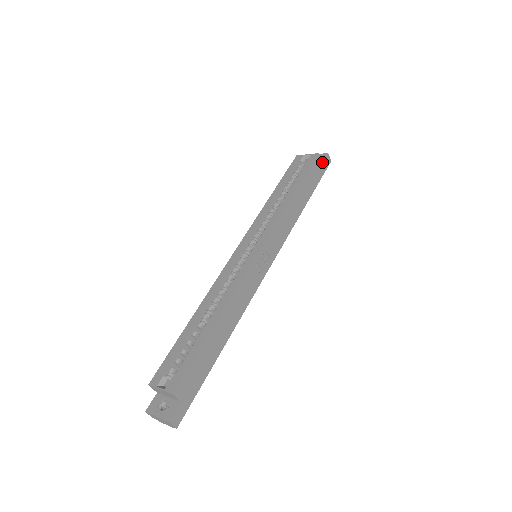
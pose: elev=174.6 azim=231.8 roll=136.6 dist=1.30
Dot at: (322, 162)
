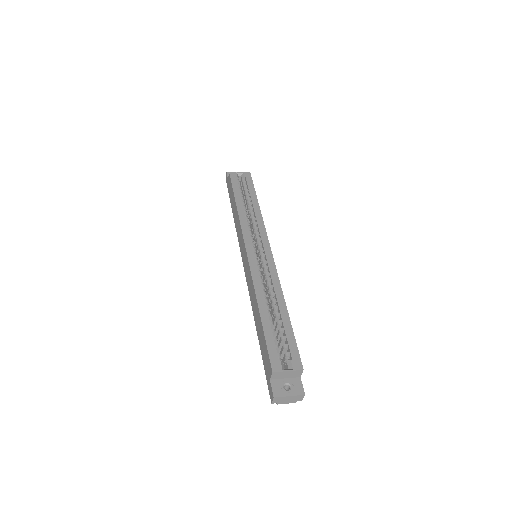
Dot at: occluded
